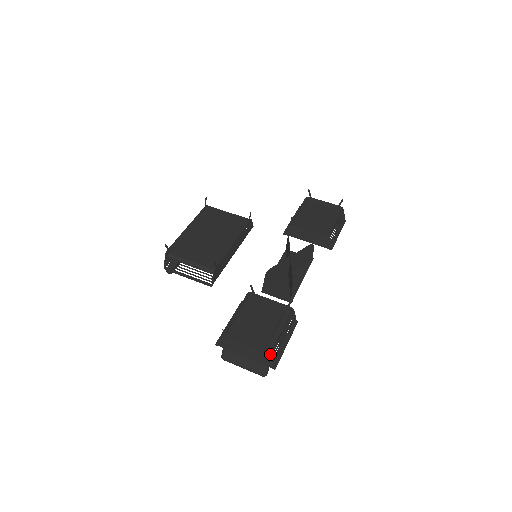
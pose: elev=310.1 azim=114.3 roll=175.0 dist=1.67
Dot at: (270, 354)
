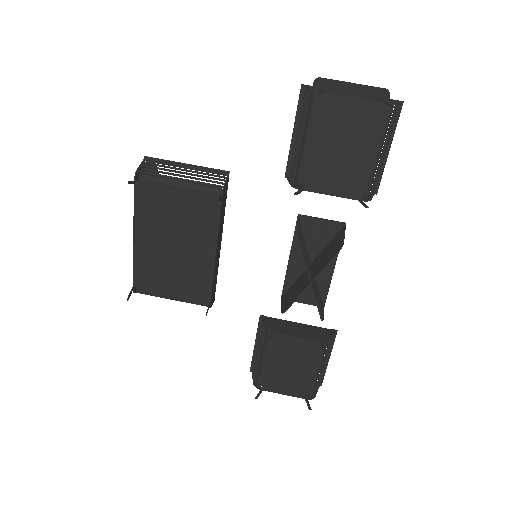
Dot at: (313, 393)
